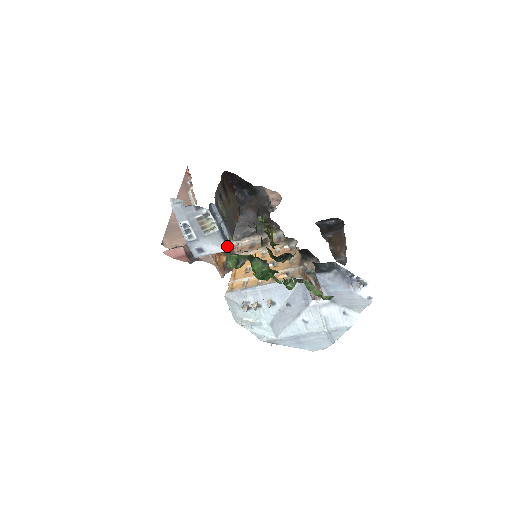
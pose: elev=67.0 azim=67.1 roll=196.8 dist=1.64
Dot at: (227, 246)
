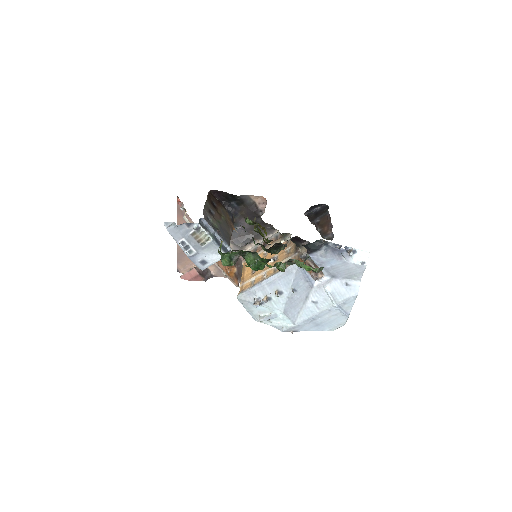
Dot at: occluded
